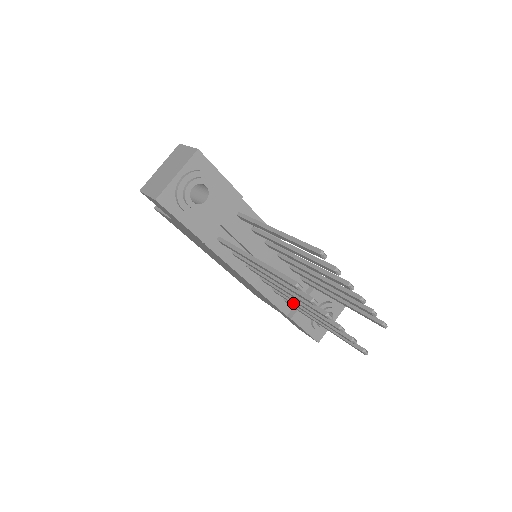
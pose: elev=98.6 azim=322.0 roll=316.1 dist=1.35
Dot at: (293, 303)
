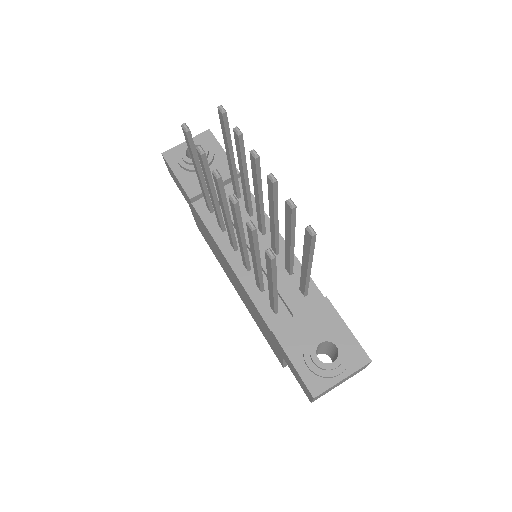
Dot at: (254, 269)
